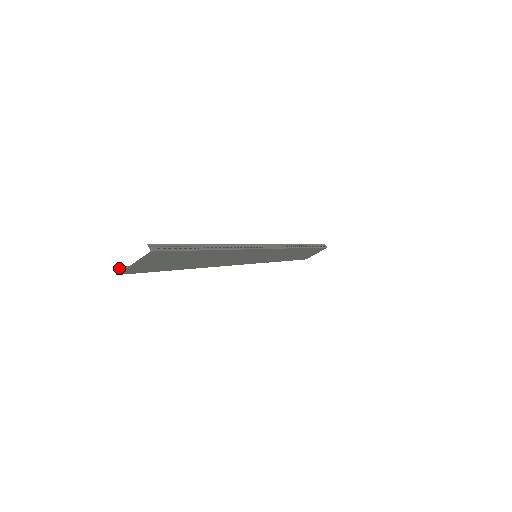
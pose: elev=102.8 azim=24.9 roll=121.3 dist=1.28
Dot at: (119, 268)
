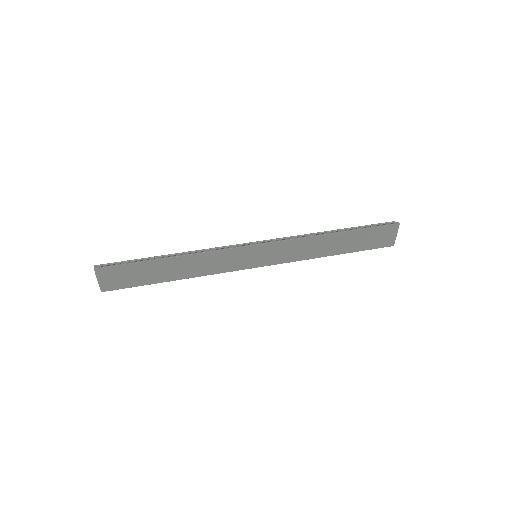
Dot at: (106, 288)
